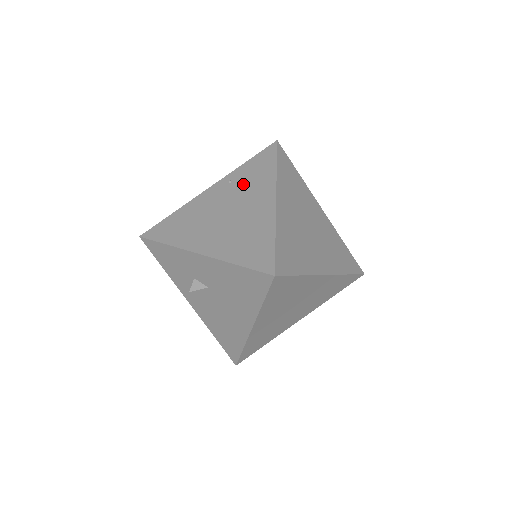
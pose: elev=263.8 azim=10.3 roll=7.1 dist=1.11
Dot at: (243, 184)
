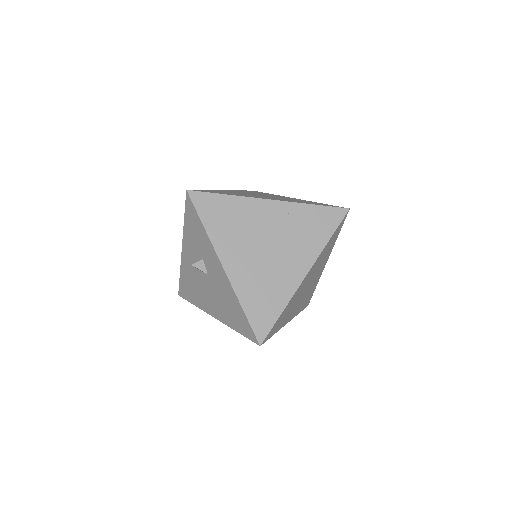
Dot at: (297, 229)
